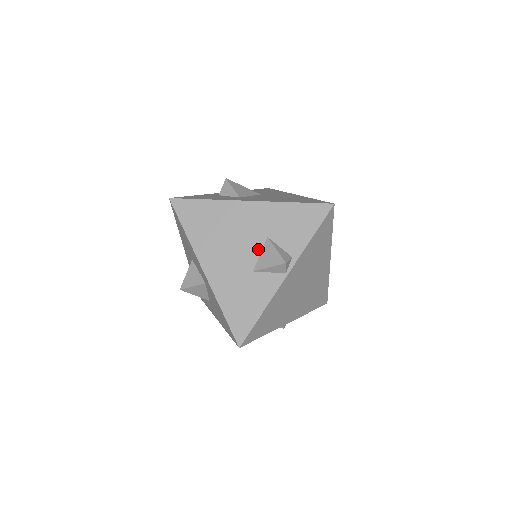
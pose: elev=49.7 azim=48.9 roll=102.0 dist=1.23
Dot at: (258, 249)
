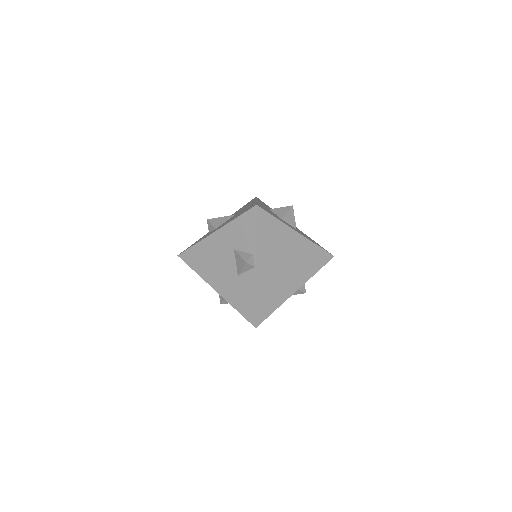
Dot at: (233, 260)
